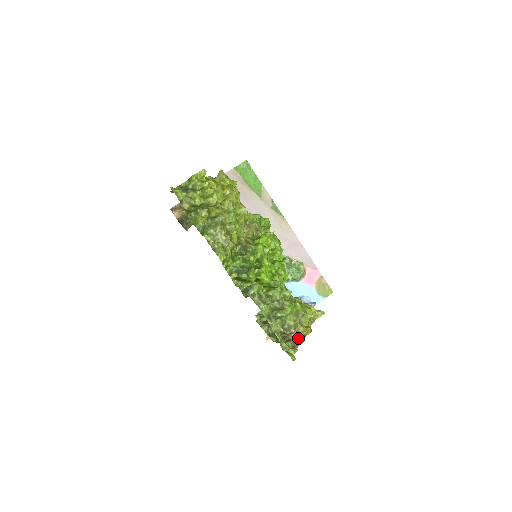
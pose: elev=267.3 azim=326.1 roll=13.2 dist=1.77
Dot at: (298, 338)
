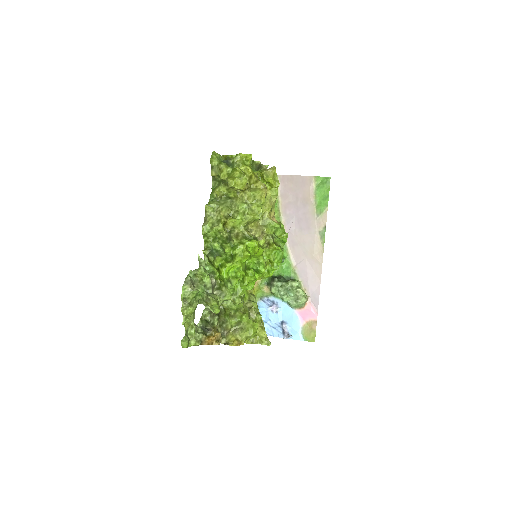
Dot at: (223, 341)
